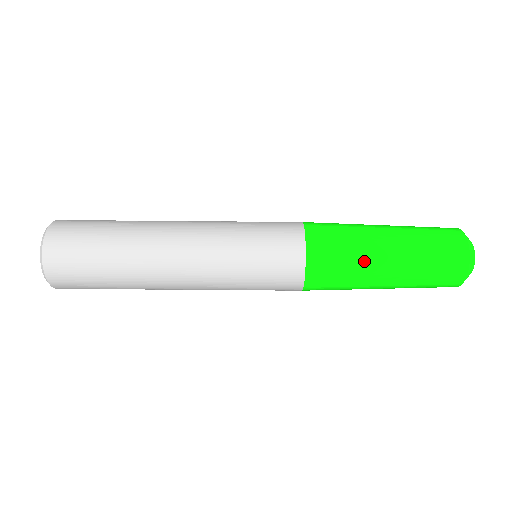
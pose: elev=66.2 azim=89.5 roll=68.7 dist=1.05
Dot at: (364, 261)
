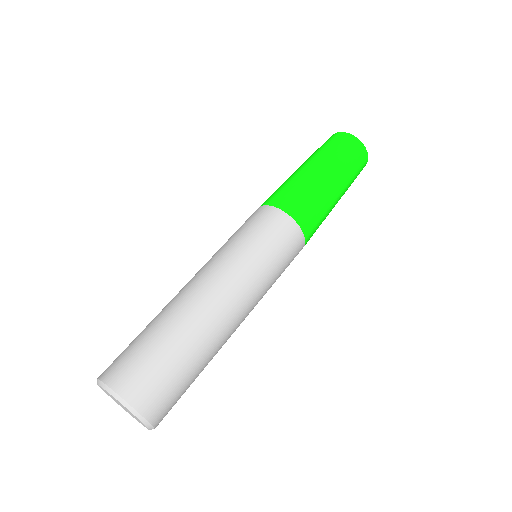
Dot at: (323, 193)
